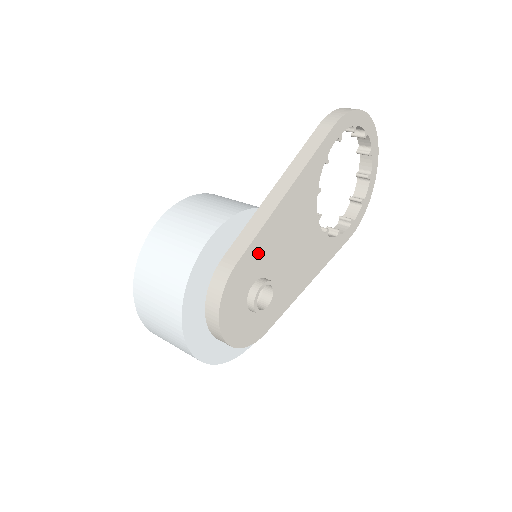
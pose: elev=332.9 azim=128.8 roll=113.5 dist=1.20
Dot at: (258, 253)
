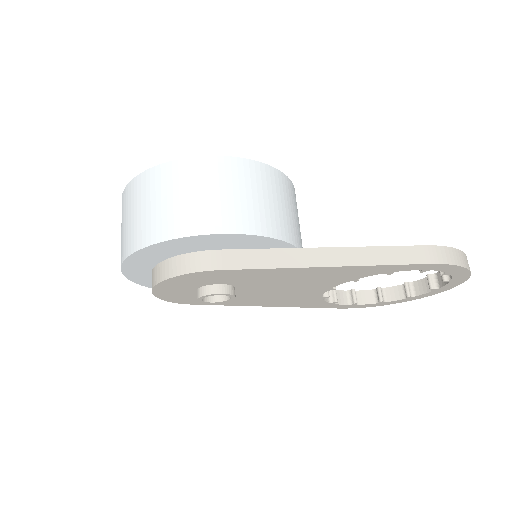
Dot at: (249, 275)
